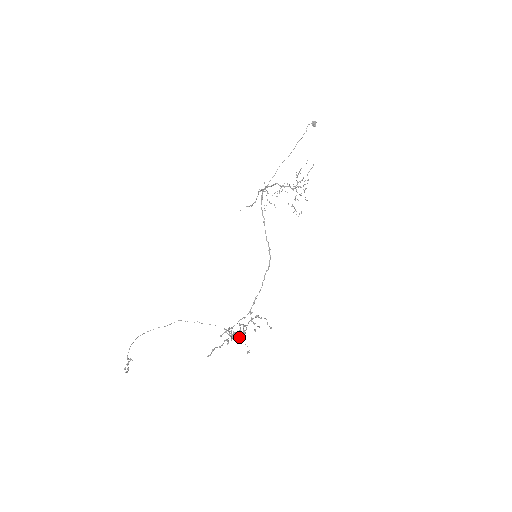
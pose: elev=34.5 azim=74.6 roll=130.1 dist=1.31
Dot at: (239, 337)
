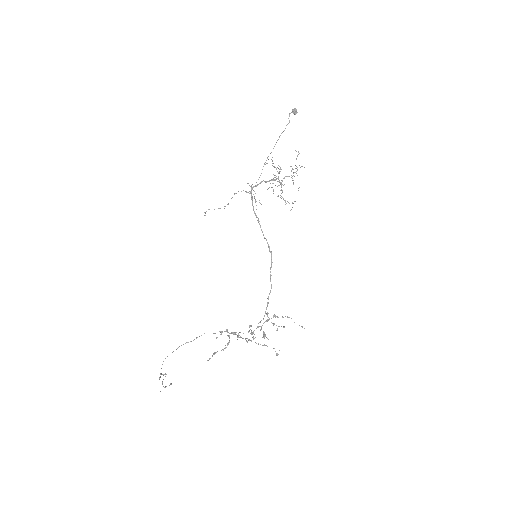
Dot at: (253, 339)
